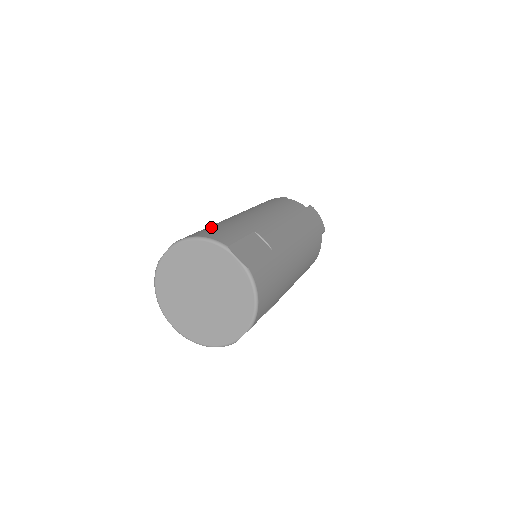
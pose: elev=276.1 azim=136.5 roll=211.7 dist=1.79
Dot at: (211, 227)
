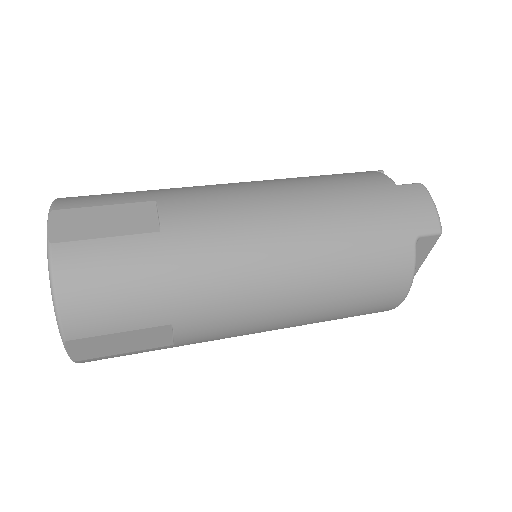
Dot at: occluded
